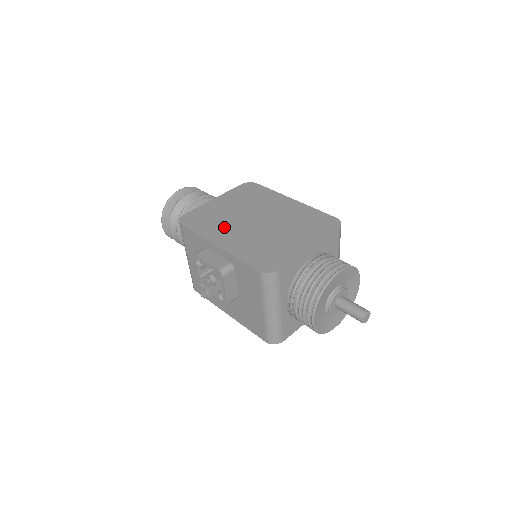
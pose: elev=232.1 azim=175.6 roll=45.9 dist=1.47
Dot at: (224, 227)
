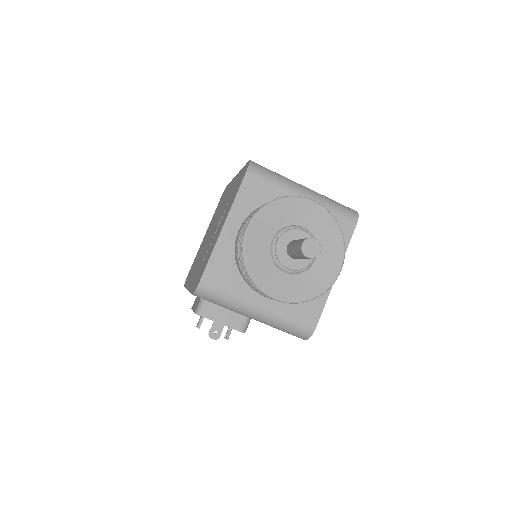
Dot at: (197, 263)
